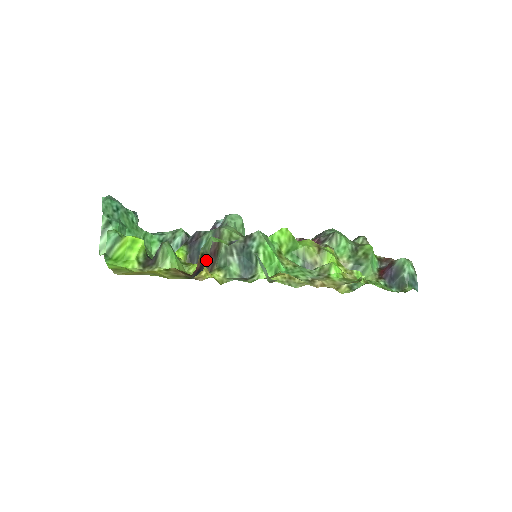
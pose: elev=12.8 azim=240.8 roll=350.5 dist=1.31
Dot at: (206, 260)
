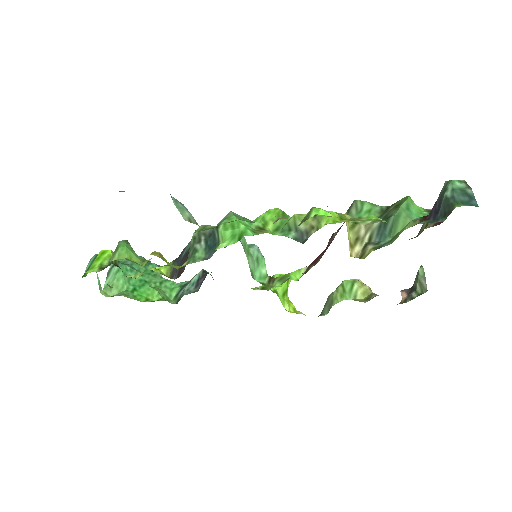
Dot at: occluded
